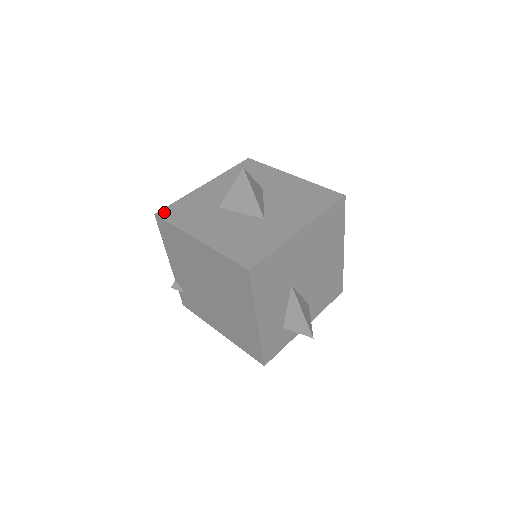
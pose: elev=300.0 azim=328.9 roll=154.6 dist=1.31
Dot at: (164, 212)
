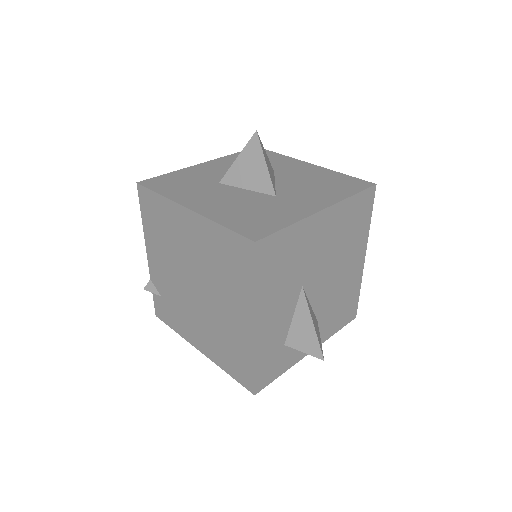
Dot at: (149, 181)
